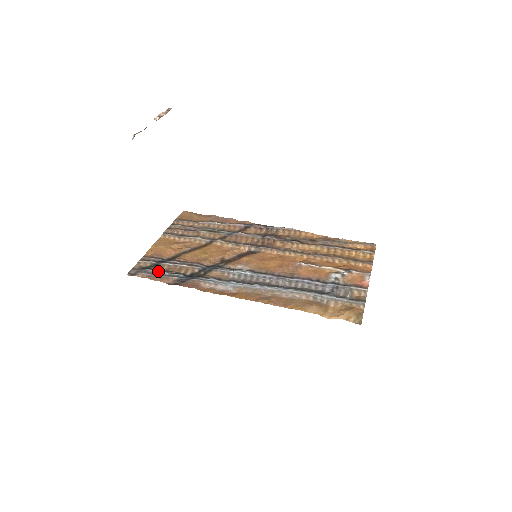
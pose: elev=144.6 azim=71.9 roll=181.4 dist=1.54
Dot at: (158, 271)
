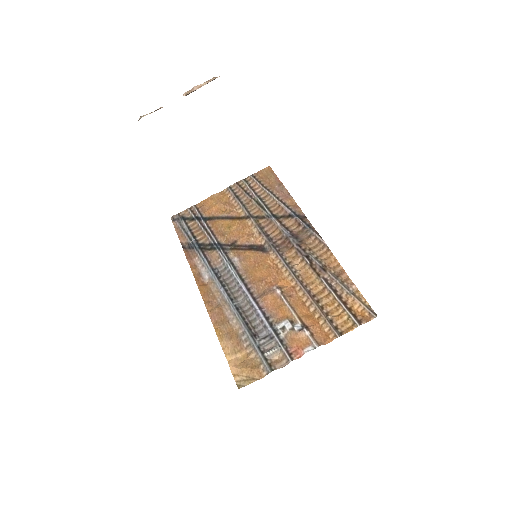
Dot at: (188, 226)
